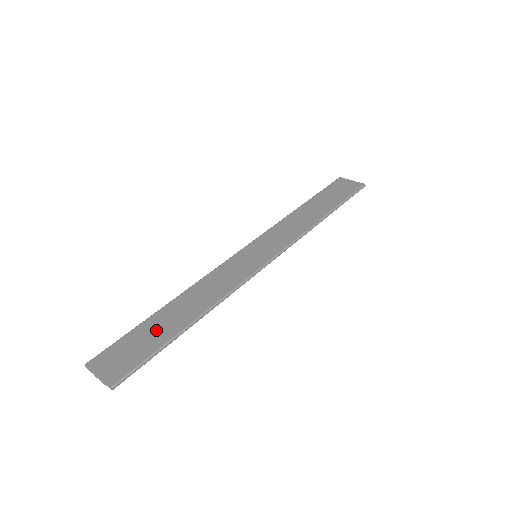
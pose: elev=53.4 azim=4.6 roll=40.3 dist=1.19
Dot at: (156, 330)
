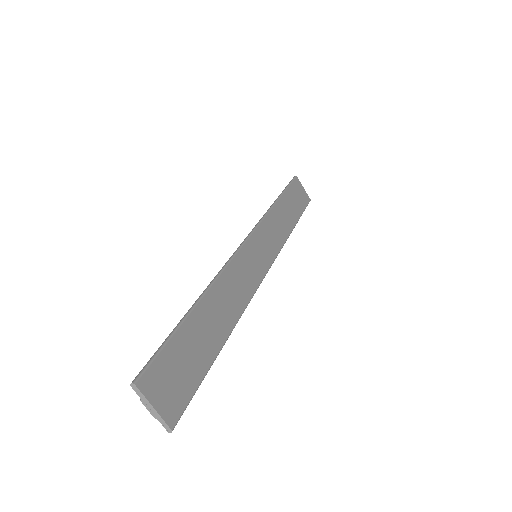
Dot at: (198, 343)
